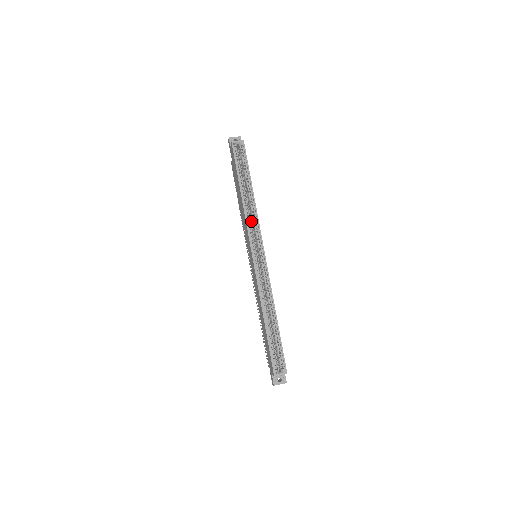
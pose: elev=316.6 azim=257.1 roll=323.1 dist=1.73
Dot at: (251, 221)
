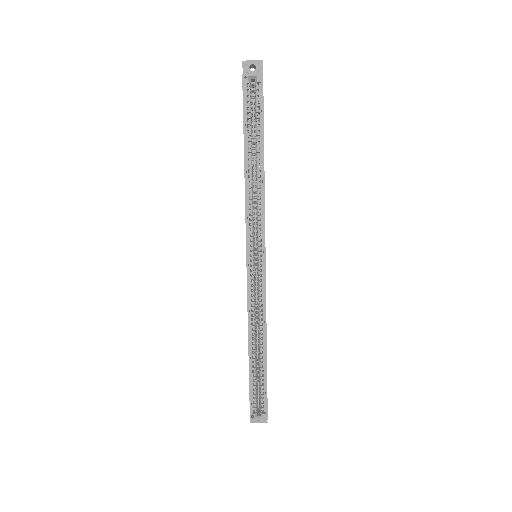
Dot at: (256, 206)
